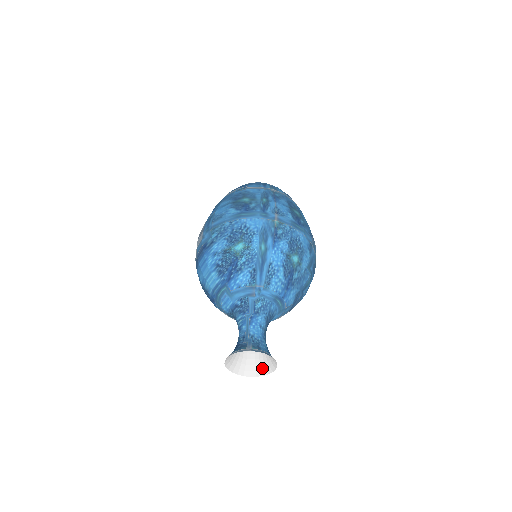
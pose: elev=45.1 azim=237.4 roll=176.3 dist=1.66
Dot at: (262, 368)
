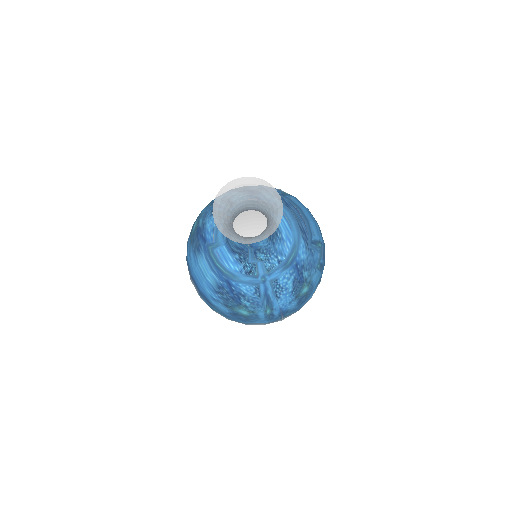
Dot at: (276, 214)
